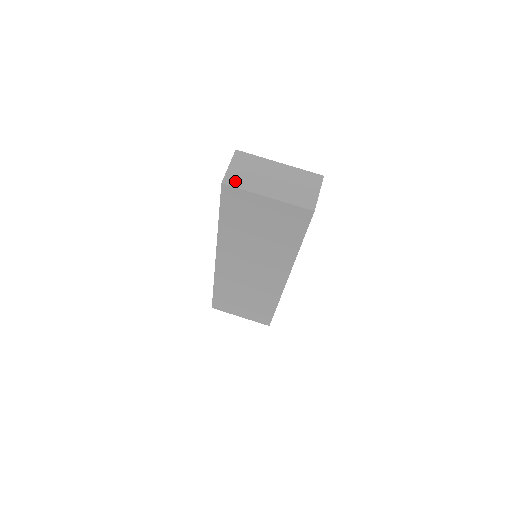
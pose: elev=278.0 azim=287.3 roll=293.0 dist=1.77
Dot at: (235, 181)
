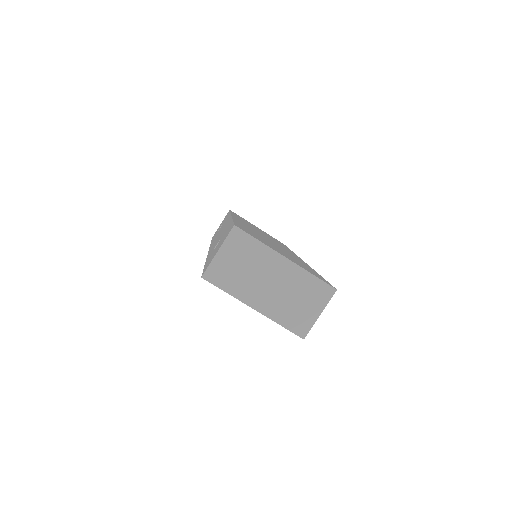
Dot at: (219, 277)
